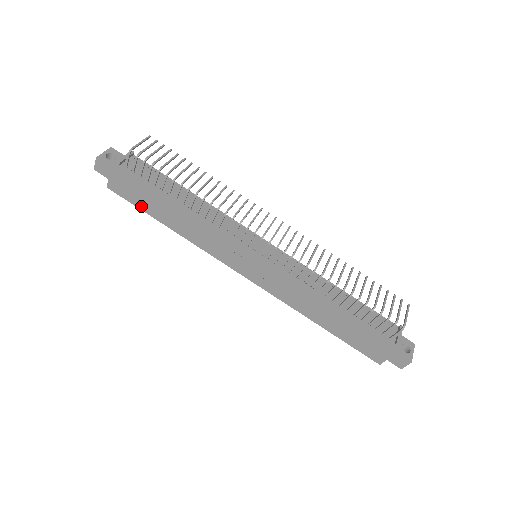
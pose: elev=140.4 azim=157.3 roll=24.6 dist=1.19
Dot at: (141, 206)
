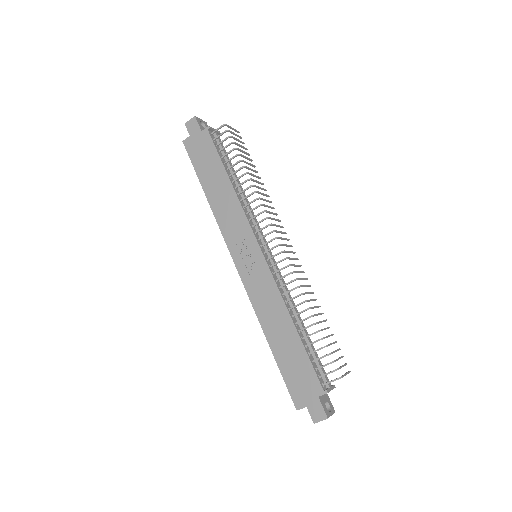
Dot at: (198, 168)
